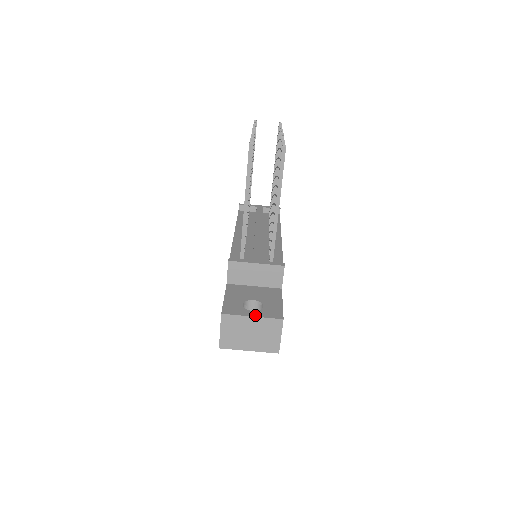
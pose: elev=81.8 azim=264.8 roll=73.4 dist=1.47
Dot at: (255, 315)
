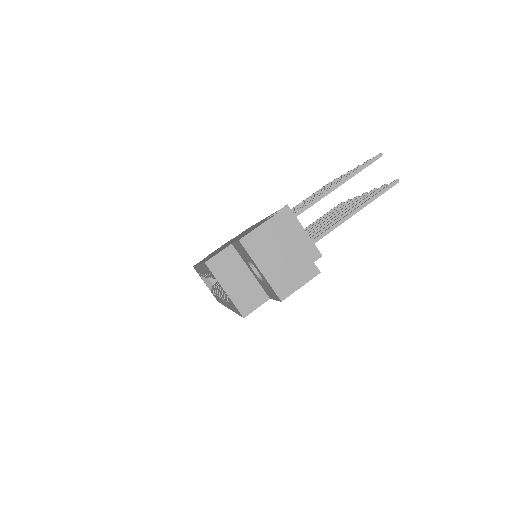
Dot at: (302, 245)
